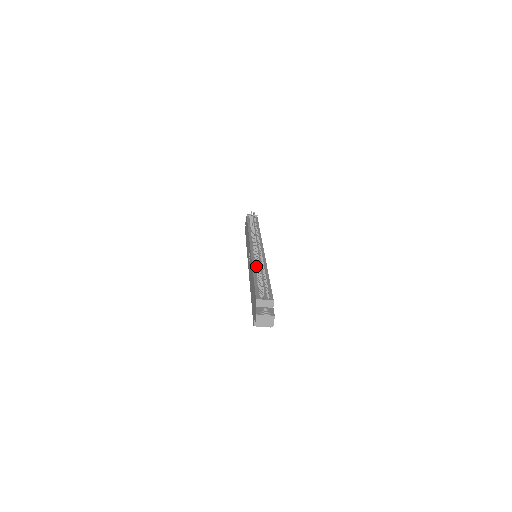
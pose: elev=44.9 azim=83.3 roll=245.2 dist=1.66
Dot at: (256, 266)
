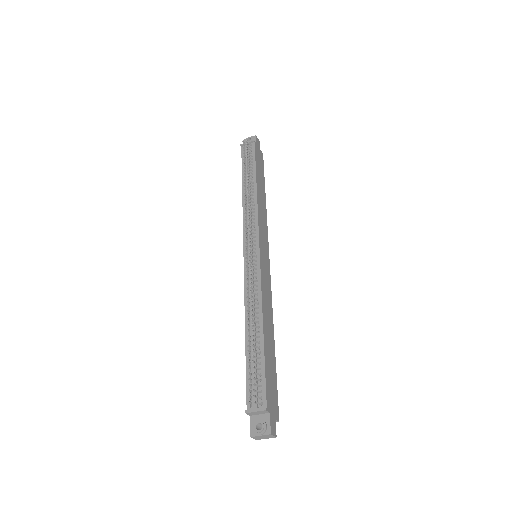
Dot at: occluded
